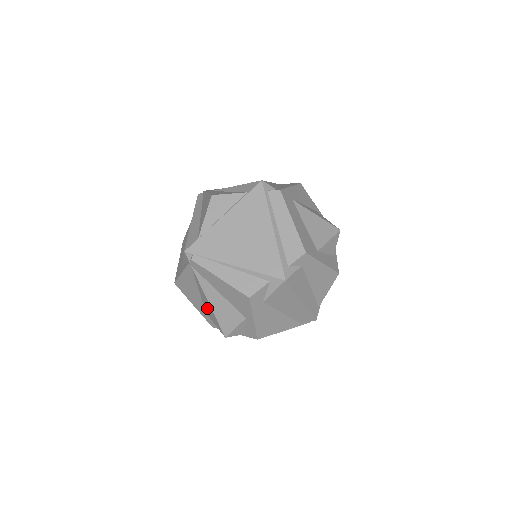
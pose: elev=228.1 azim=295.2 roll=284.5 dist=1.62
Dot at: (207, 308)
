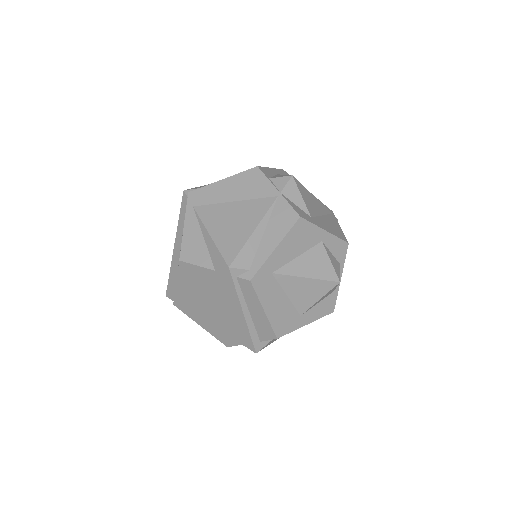
Dot at: occluded
